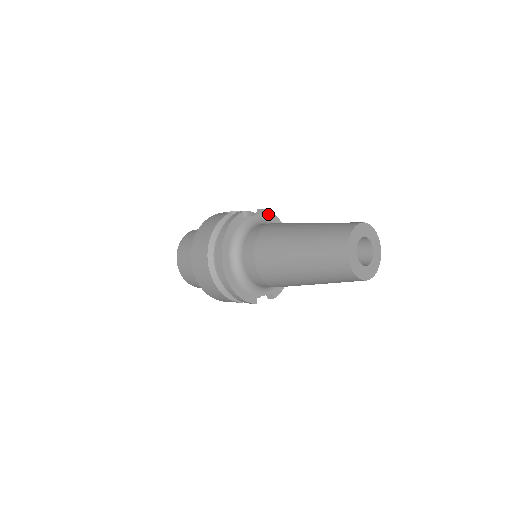
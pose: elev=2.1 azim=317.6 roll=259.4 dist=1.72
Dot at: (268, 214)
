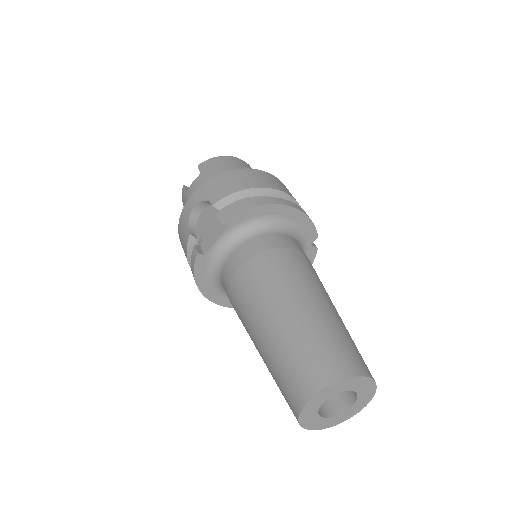
Dot at: (234, 219)
